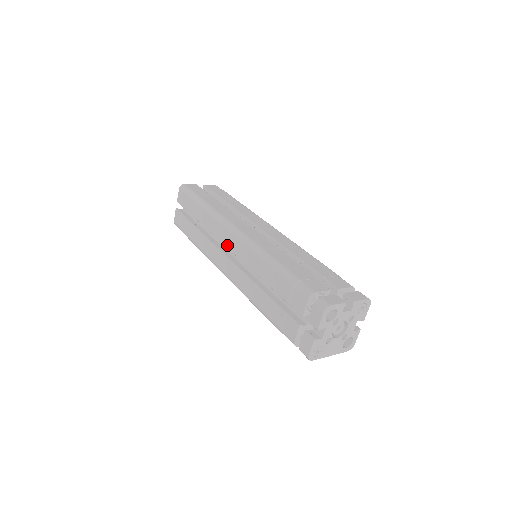
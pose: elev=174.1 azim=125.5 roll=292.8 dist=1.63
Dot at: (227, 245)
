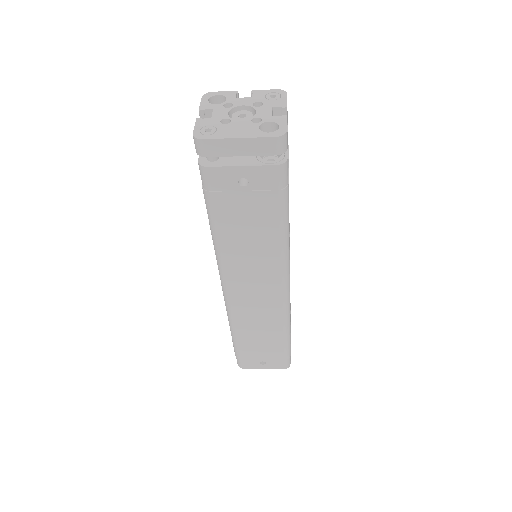
Dot at: occluded
